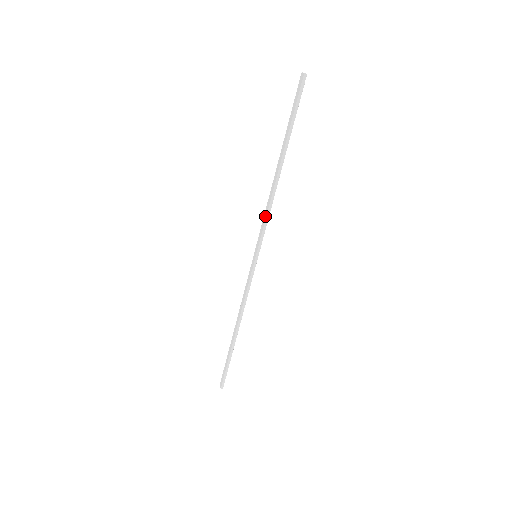
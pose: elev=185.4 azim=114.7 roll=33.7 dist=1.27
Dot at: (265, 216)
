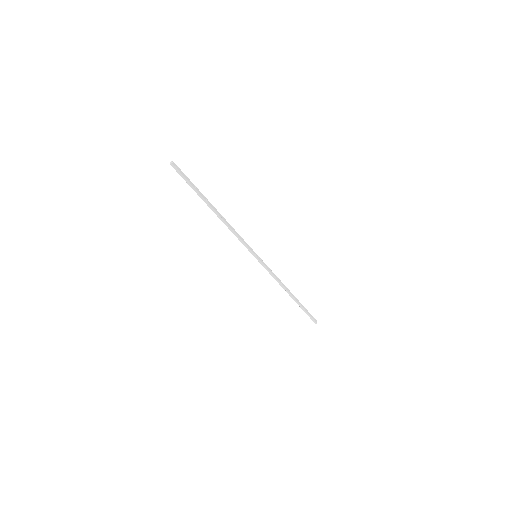
Dot at: (236, 236)
